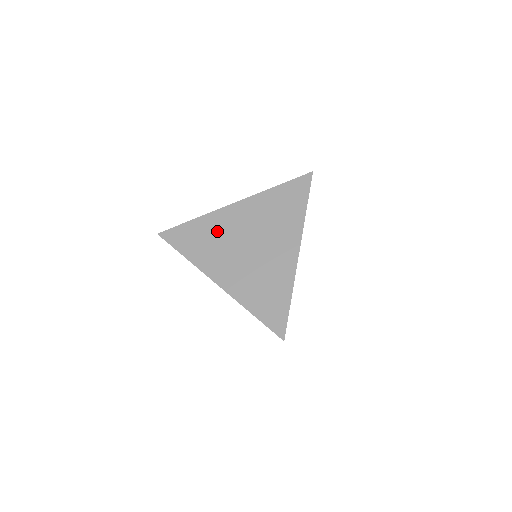
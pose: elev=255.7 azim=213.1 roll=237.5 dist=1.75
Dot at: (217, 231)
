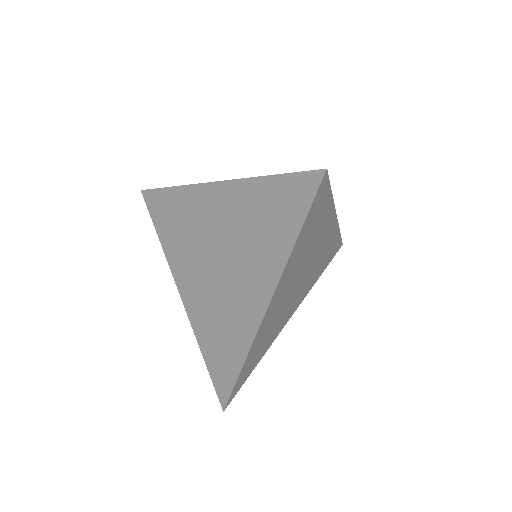
Dot at: (190, 219)
